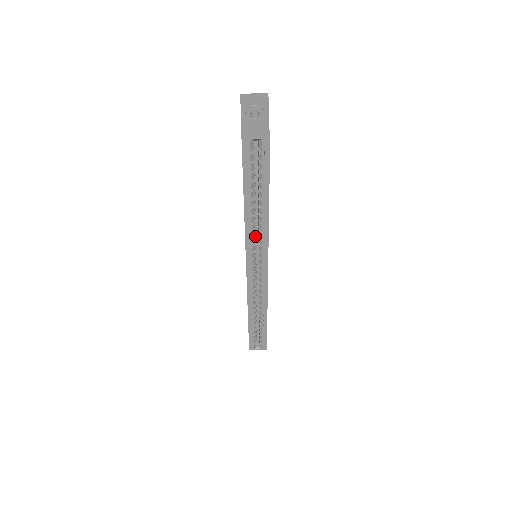
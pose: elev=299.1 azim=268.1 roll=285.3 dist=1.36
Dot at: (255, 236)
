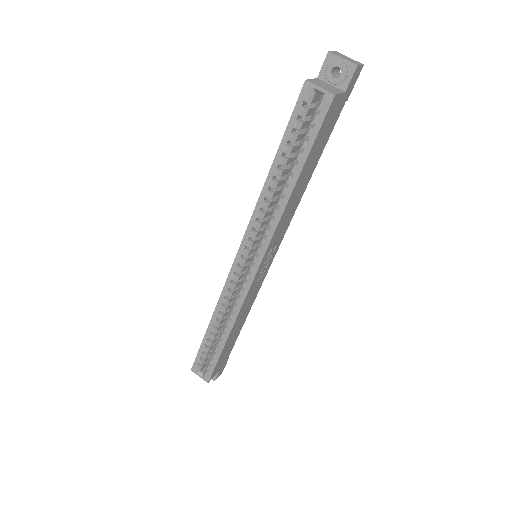
Dot at: (265, 225)
